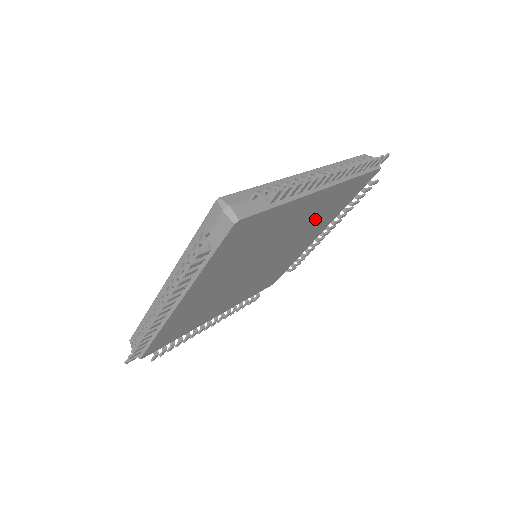
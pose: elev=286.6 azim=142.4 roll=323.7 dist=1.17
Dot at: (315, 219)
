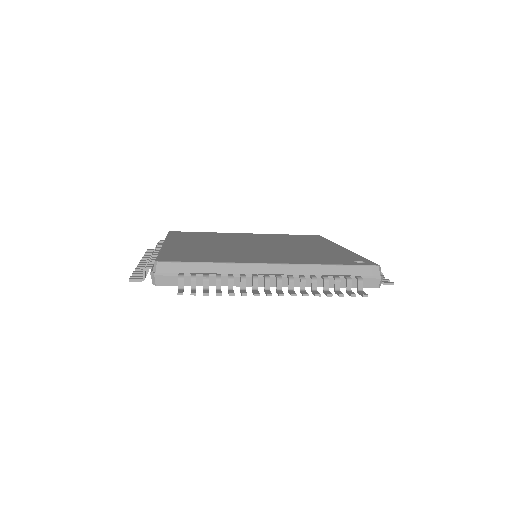
Dot at: occluded
